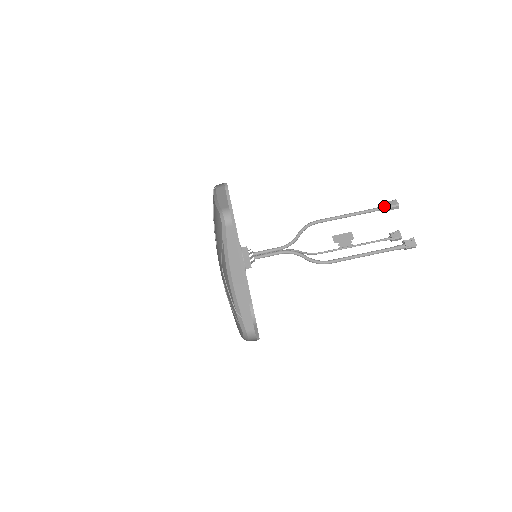
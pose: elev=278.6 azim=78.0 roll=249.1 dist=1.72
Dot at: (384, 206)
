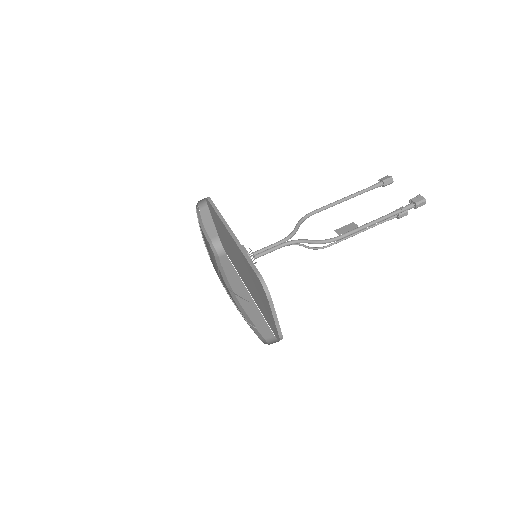
Dot at: (378, 183)
